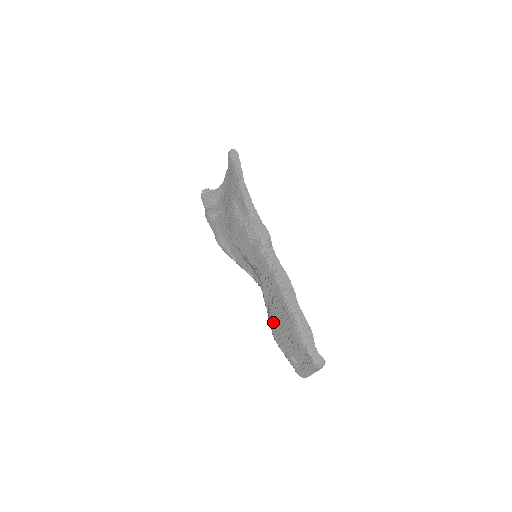
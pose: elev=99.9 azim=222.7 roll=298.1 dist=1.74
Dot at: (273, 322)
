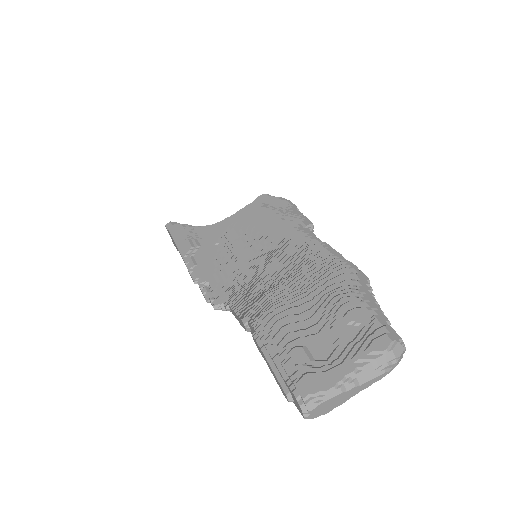
Dot at: (276, 297)
